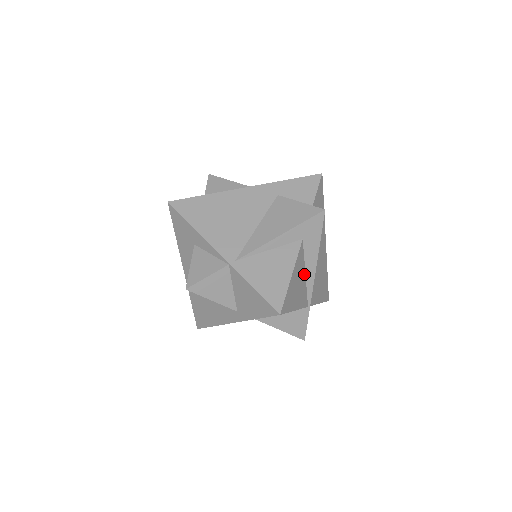
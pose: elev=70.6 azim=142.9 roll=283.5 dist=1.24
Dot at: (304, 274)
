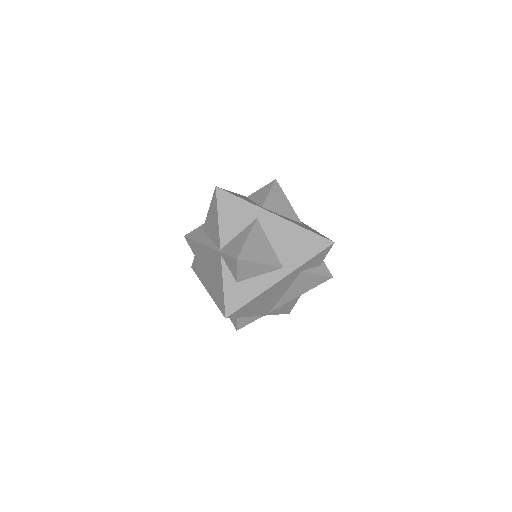
Dot at: occluded
